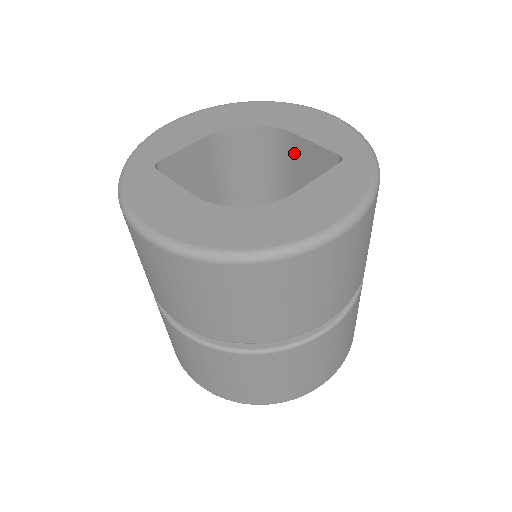
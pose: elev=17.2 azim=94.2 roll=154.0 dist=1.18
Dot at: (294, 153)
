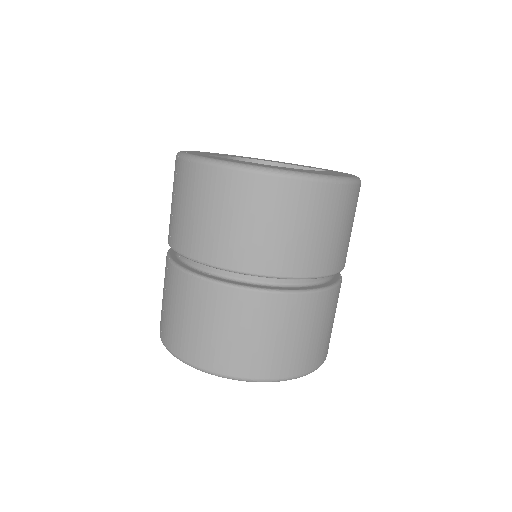
Dot at: occluded
